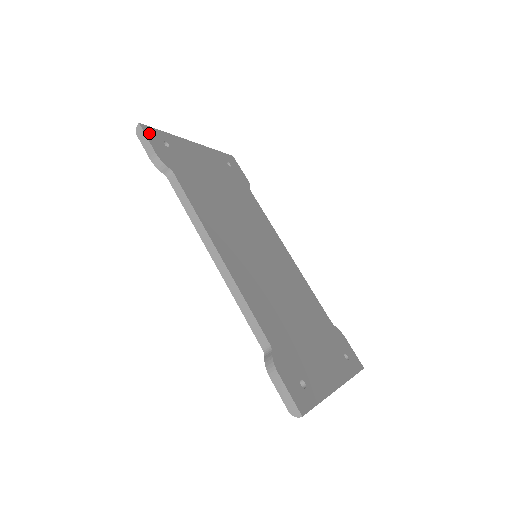
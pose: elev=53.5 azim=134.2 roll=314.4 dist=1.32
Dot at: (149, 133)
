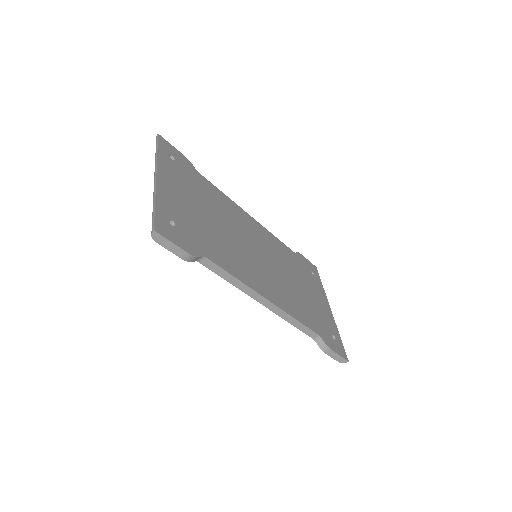
Dot at: (164, 231)
